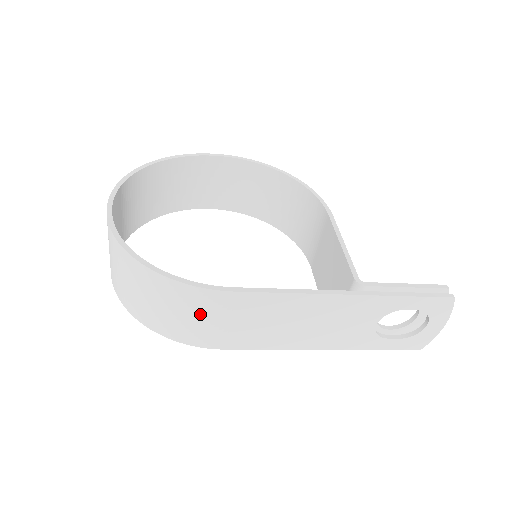
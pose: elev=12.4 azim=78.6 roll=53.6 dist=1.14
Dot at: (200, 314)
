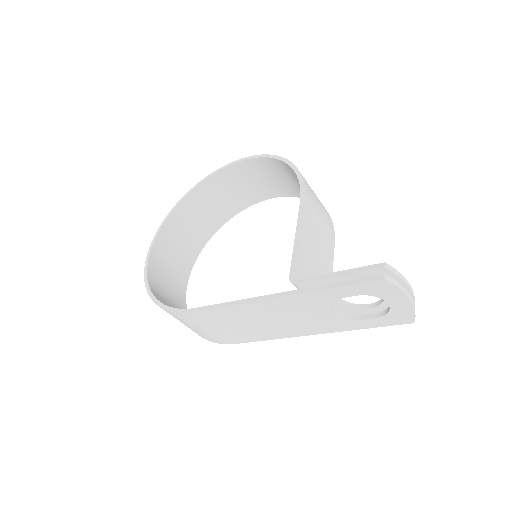
Dot at: (195, 326)
